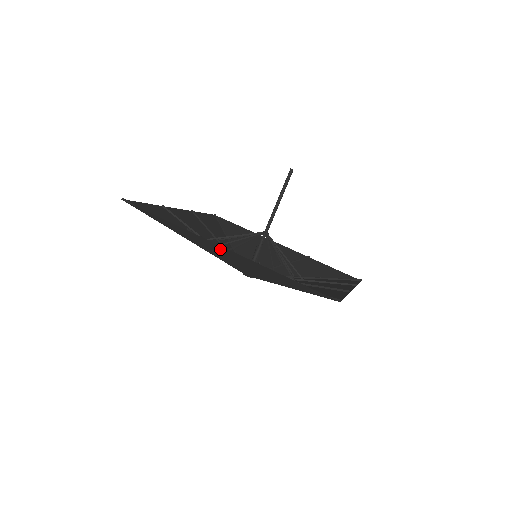
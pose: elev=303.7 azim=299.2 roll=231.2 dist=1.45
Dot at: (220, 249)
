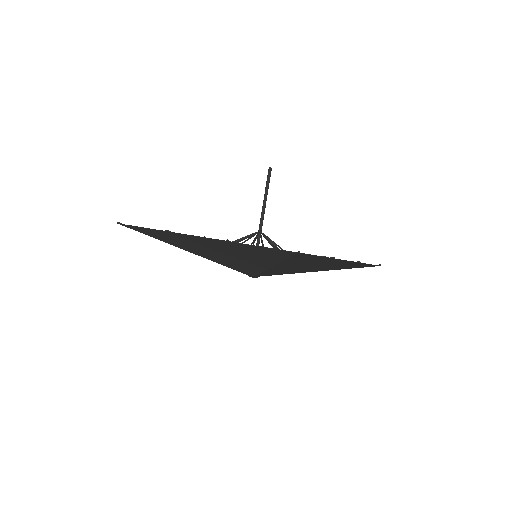
Dot at: (200, 243)
